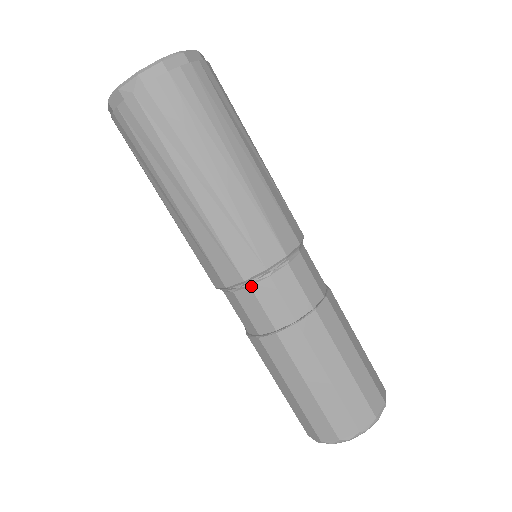
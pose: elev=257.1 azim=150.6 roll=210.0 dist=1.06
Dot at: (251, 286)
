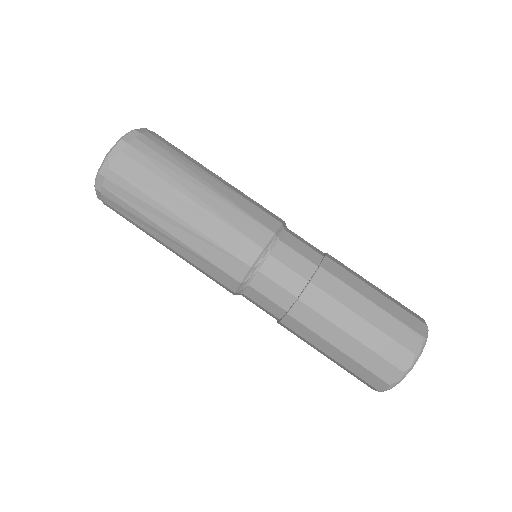
Dot at: (259, 270)
